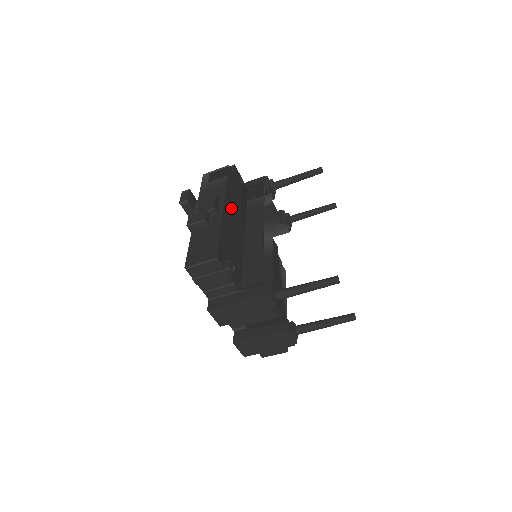
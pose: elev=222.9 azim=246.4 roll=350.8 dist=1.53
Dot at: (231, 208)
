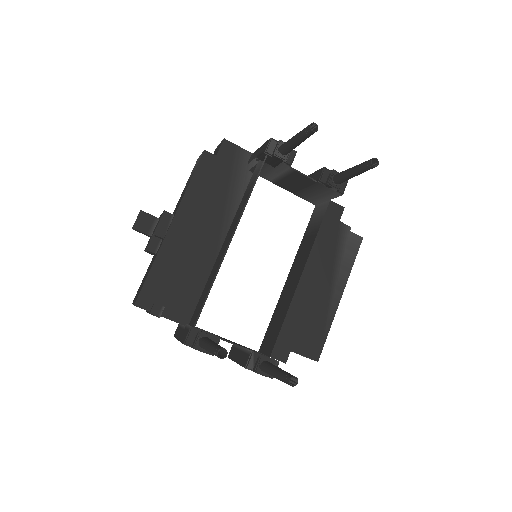
Dot at: (193, 218)
